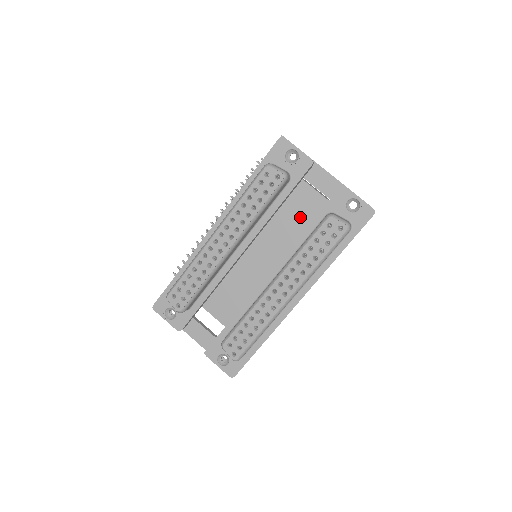
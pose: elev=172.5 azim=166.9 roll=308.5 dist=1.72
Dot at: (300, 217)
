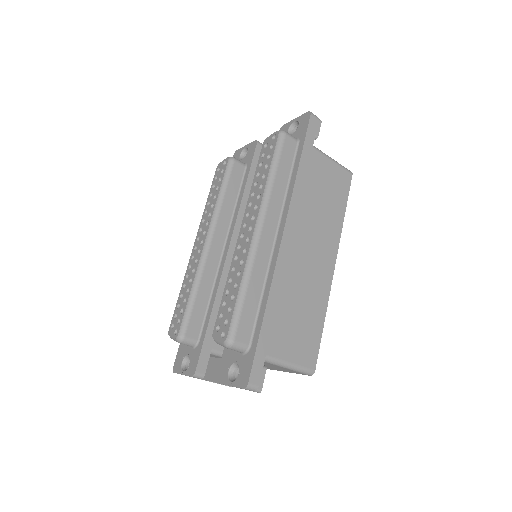
Dot at: occluded
